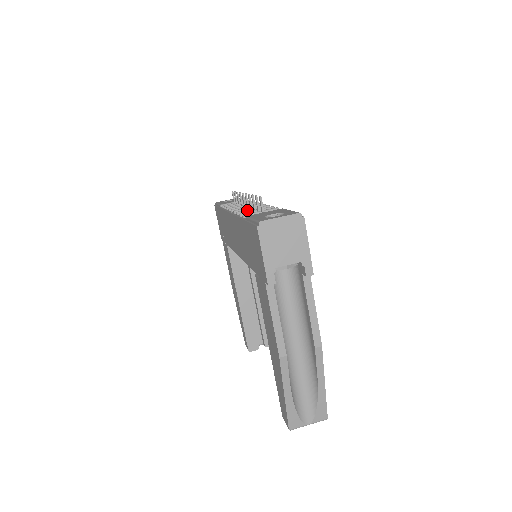
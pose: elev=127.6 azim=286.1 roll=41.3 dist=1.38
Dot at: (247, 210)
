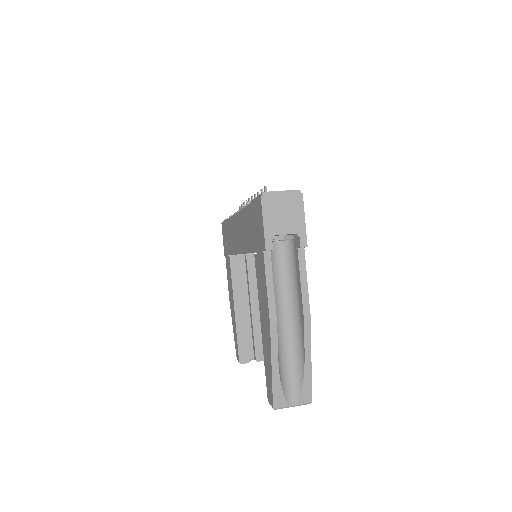
Dot at: occluded
